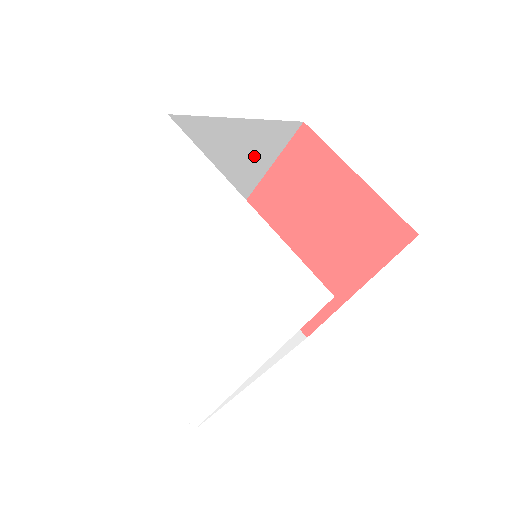
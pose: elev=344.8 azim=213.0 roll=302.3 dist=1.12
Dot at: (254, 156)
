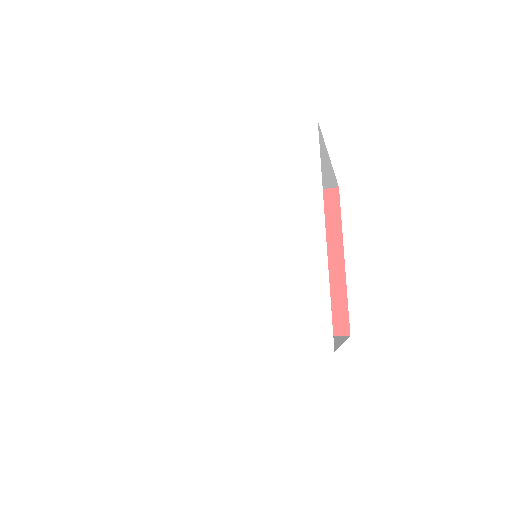
Dot at: occluded
